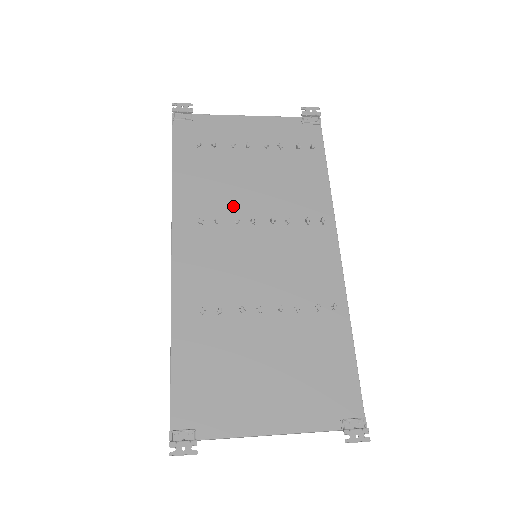
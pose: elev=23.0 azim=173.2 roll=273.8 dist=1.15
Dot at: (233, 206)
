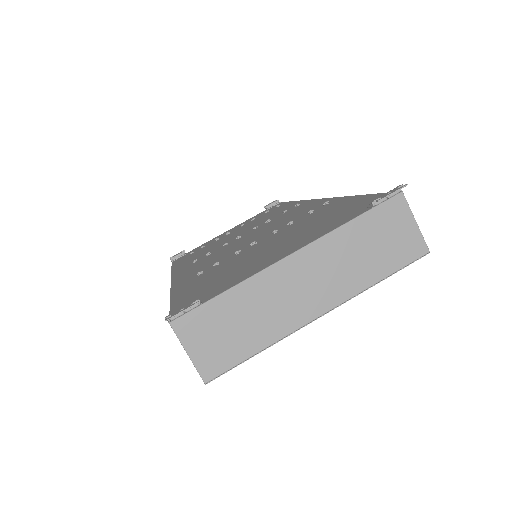
Dot at: (221, 245)
